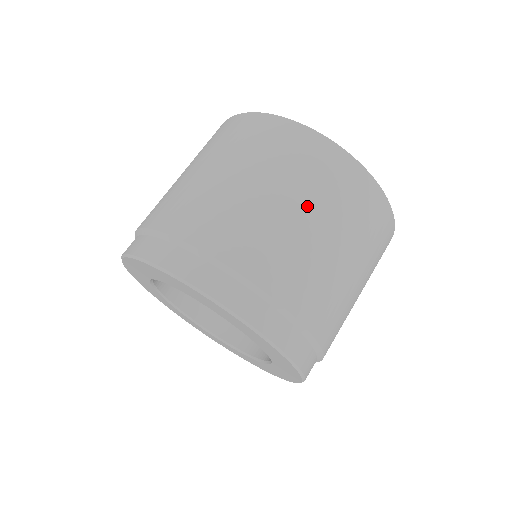
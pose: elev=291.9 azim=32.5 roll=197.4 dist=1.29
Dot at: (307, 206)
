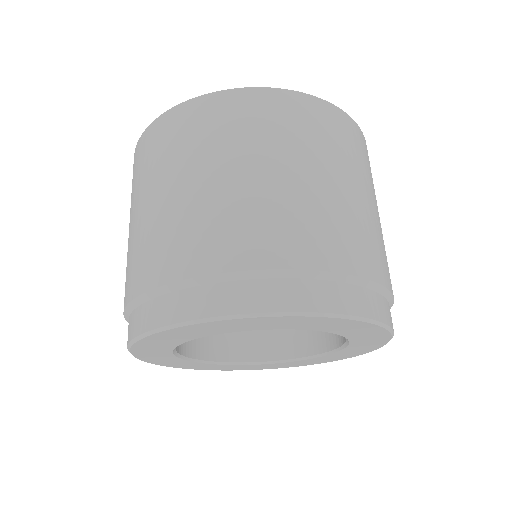
Dot at: (367, 189)
